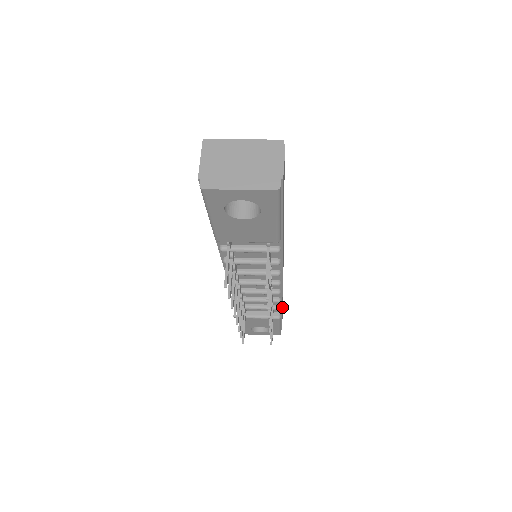
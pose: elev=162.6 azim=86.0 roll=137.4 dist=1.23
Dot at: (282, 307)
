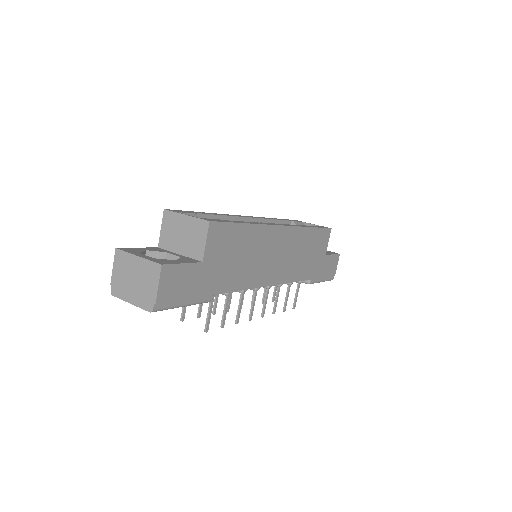
Dot at: (313, 274)
